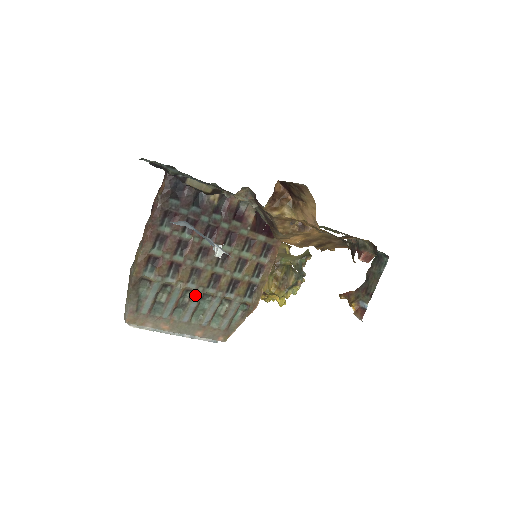
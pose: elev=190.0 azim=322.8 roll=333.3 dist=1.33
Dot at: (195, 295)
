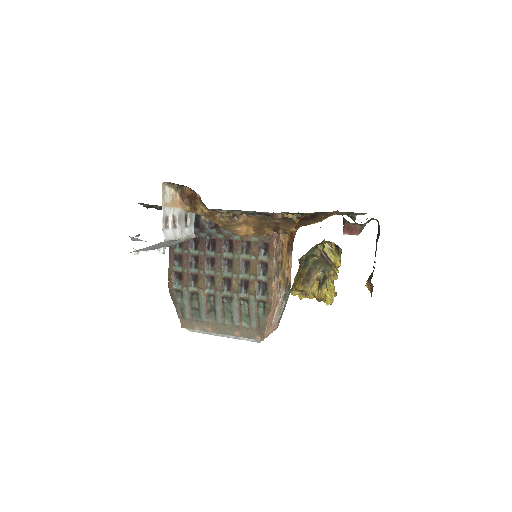
Dot at: (216, 299)
